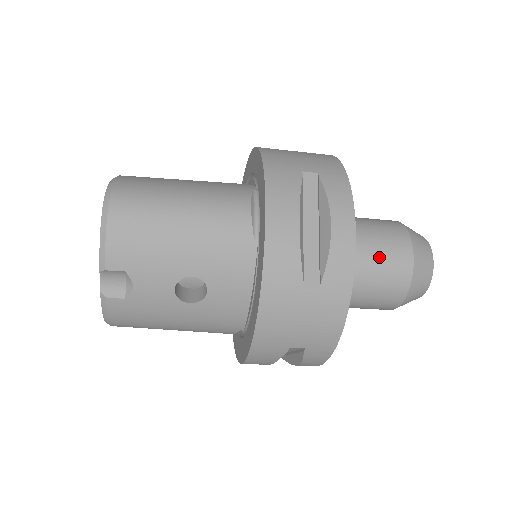
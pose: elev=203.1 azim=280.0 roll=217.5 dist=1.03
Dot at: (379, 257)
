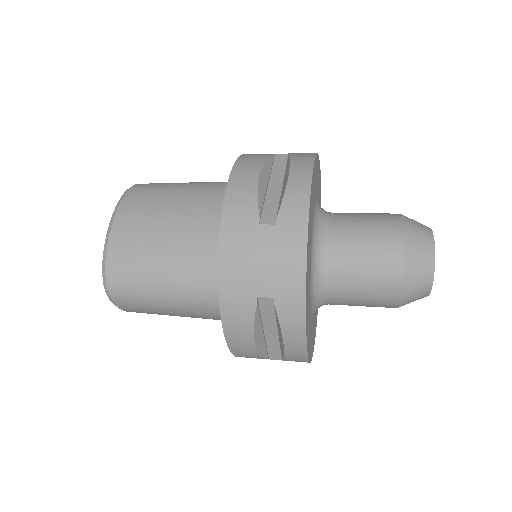
Dot at: (361, 300)
